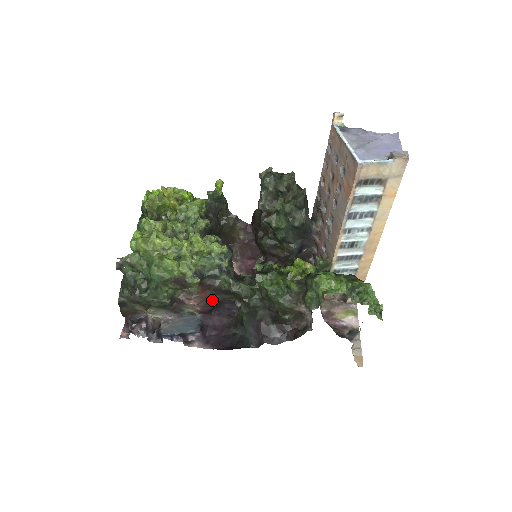
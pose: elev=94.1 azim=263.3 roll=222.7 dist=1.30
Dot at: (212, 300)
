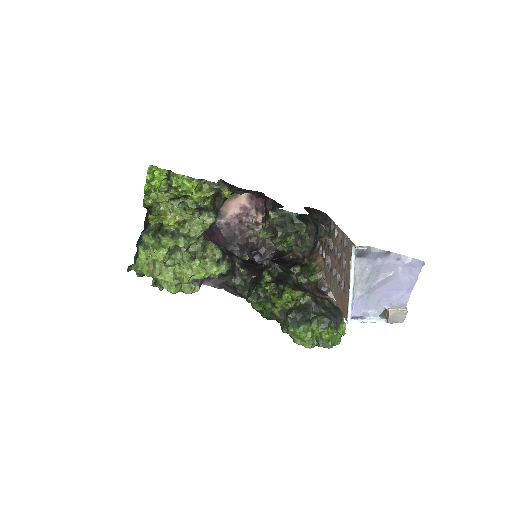
Dot at: occluded
